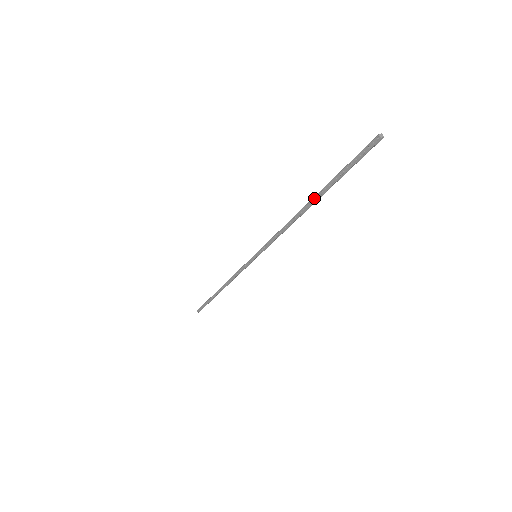
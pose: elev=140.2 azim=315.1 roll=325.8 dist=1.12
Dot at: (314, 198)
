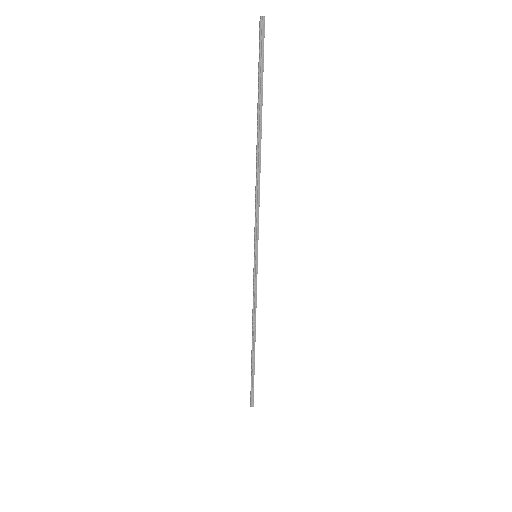
Dot at: (257, 128)
